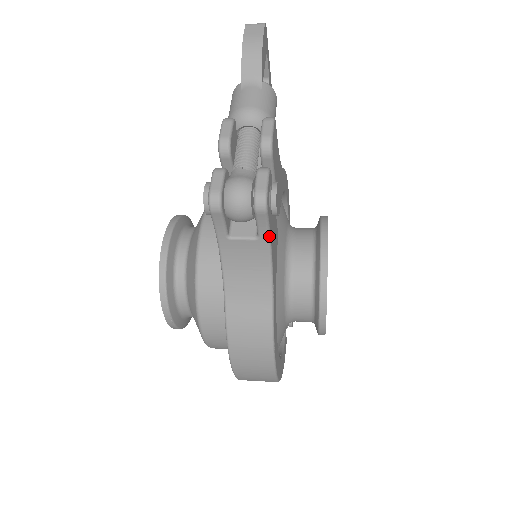
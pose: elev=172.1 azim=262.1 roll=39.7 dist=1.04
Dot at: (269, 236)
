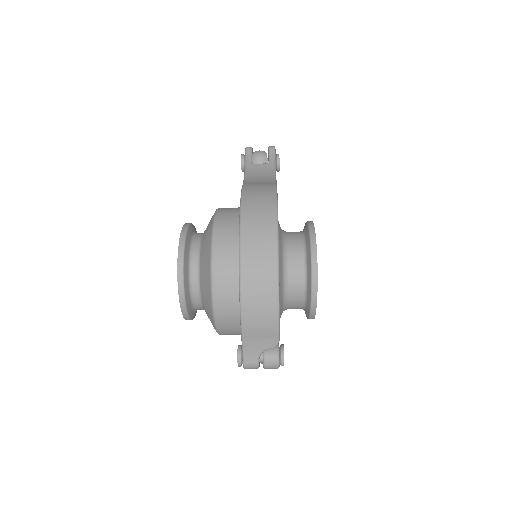
Dot at: (275, 162)
